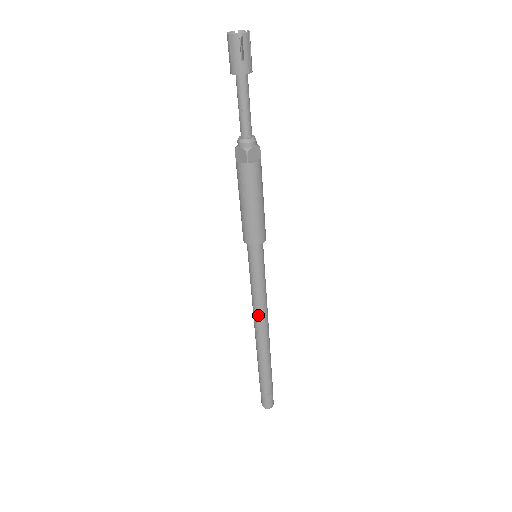
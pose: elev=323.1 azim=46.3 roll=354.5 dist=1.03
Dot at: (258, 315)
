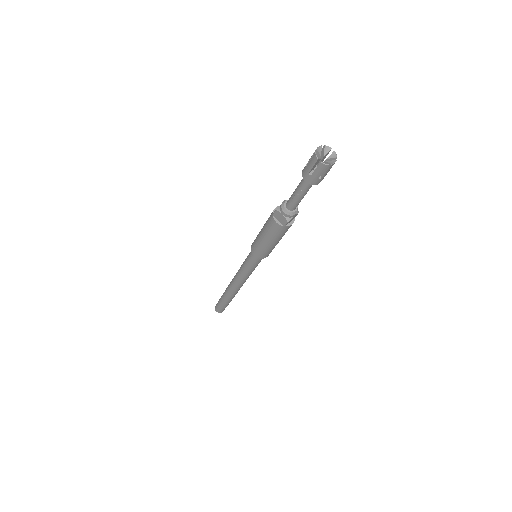
Dot at: (240, 282)
